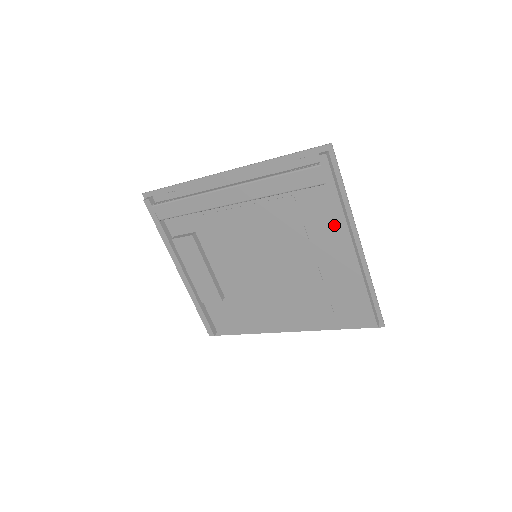
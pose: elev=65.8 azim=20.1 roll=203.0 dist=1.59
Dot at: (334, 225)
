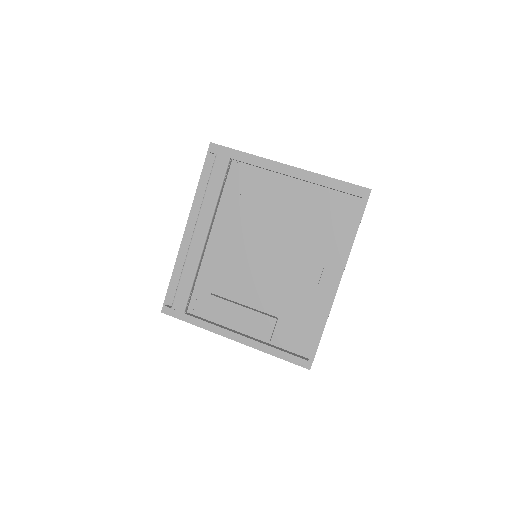
Dot at: (264, 176)
